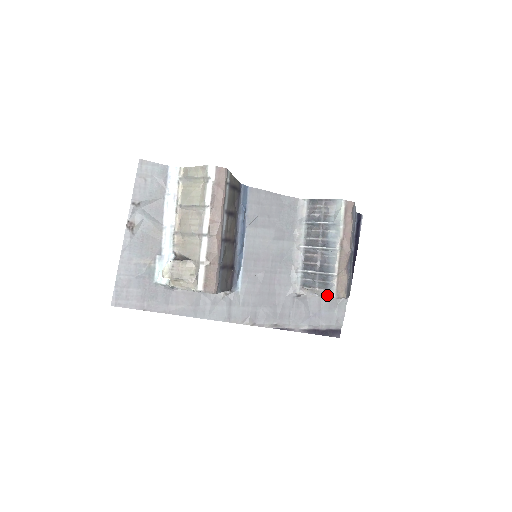
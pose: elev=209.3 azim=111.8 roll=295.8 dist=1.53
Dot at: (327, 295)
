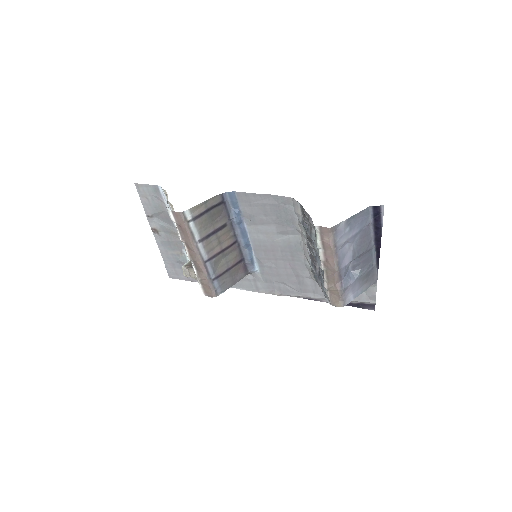
Dot at: occluded
